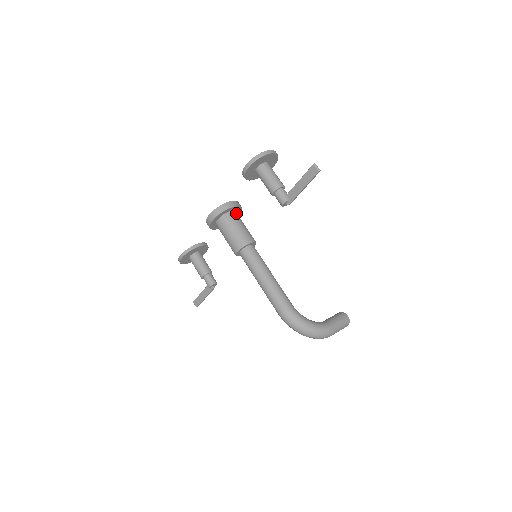
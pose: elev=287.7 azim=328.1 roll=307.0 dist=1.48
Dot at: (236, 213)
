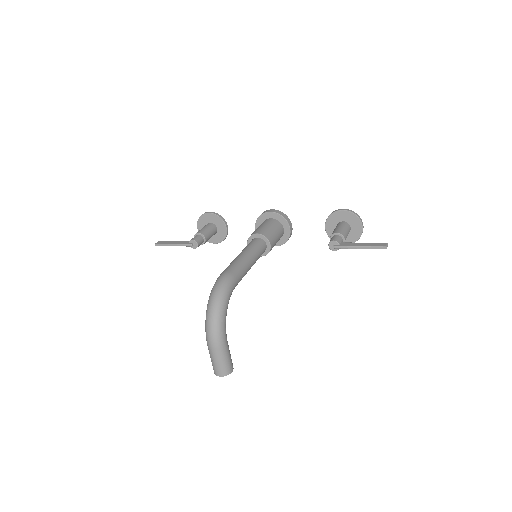
Dot at: (282, 235)
